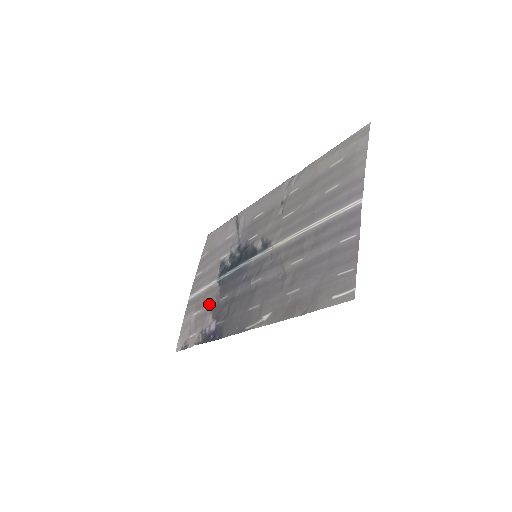
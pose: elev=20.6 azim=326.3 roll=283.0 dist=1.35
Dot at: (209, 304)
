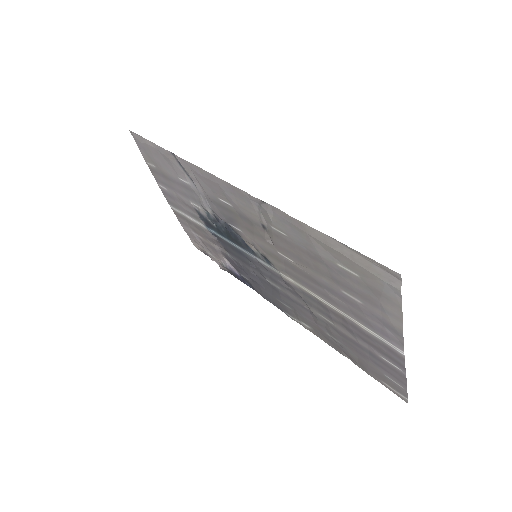
Dot at: (212, 244)
